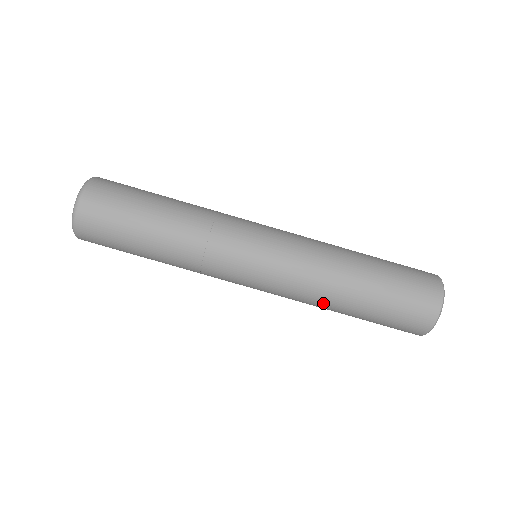
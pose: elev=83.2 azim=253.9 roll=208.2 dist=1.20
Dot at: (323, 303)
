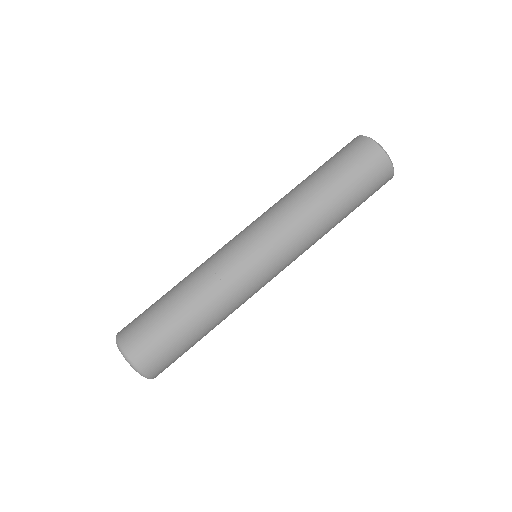
Dot at: (305, 204)
